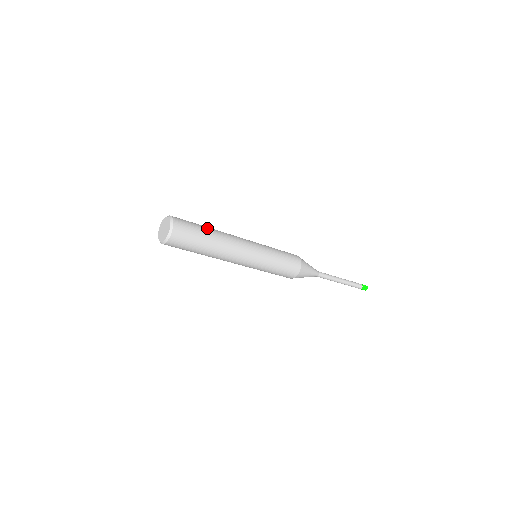
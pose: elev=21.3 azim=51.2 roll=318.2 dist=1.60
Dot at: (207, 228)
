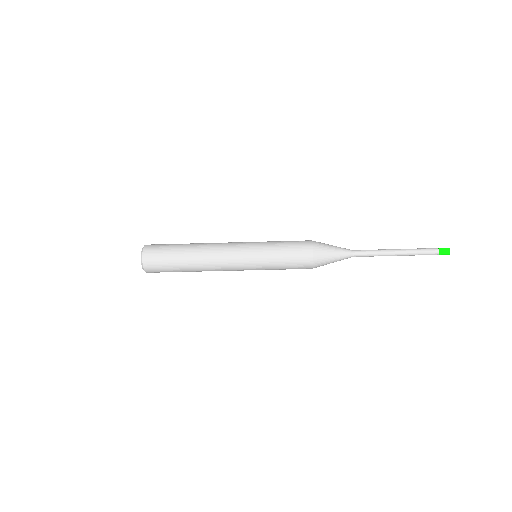
Dot at: (183, 245)
